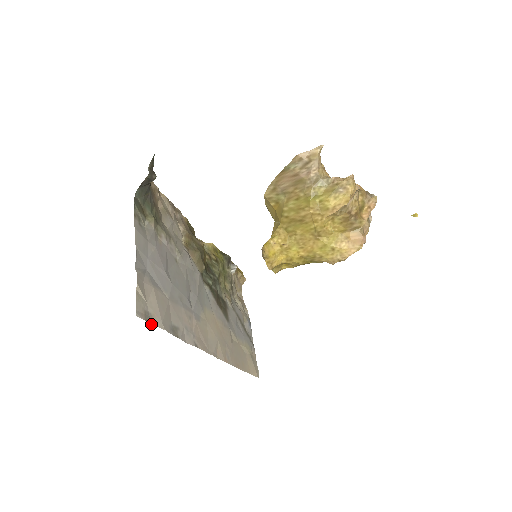
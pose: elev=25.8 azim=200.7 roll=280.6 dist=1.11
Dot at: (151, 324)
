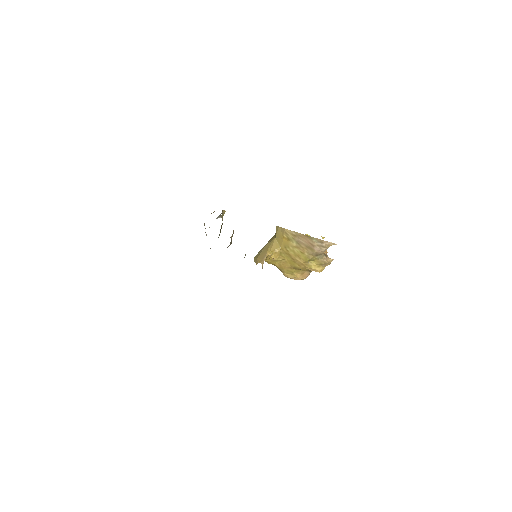
Dot at: occluded
